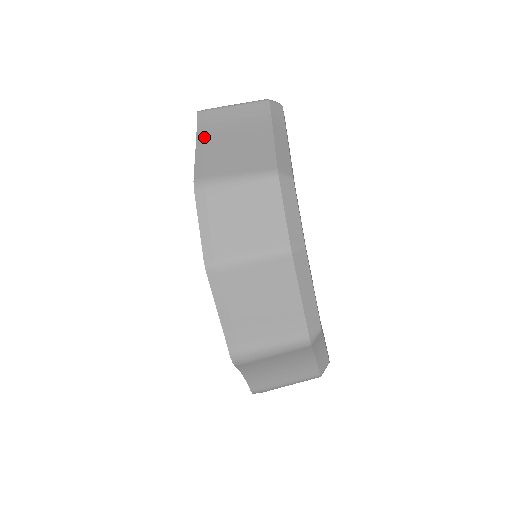
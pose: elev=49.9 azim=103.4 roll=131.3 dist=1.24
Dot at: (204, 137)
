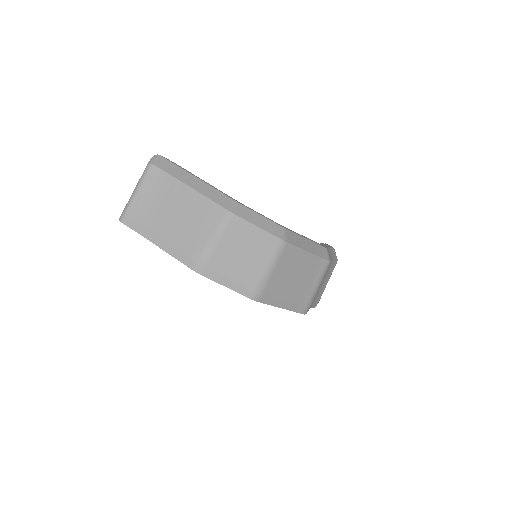
Dot at: (153, 235)
